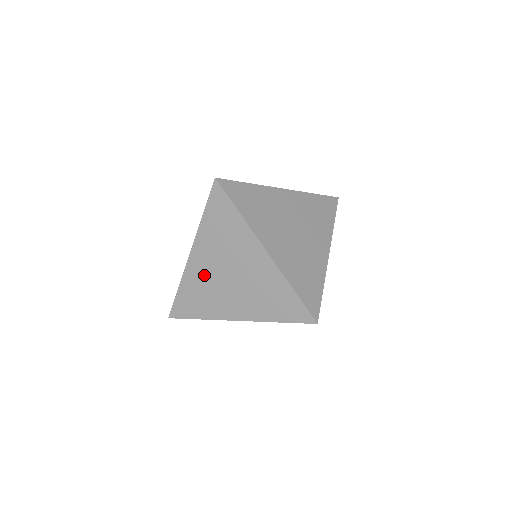
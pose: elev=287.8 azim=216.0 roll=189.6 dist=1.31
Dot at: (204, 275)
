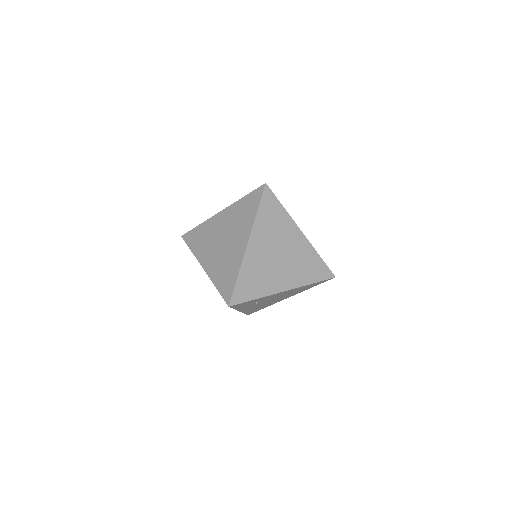
Dot at: (214, 229)
